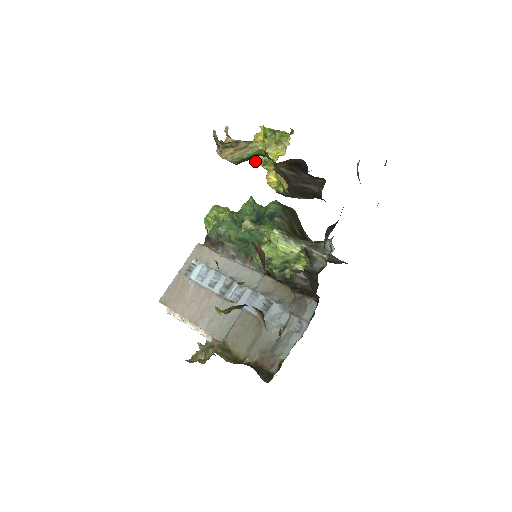
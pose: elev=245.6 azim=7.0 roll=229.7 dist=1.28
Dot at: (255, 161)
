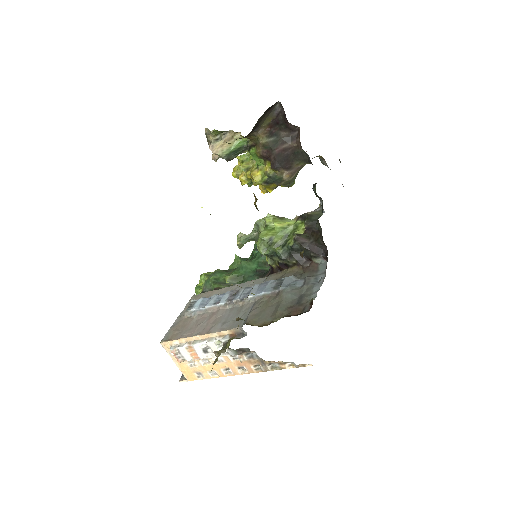
Dot at: (239, 169)
